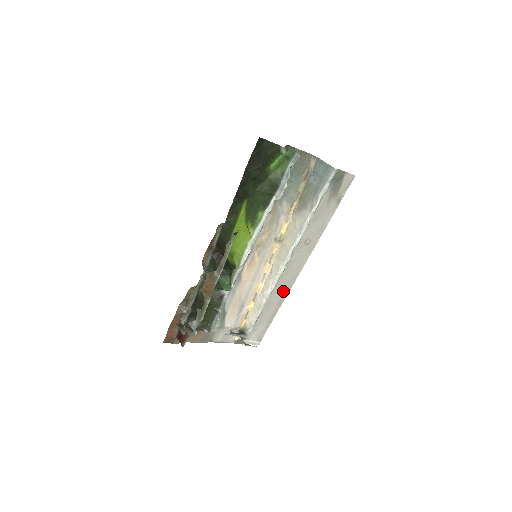
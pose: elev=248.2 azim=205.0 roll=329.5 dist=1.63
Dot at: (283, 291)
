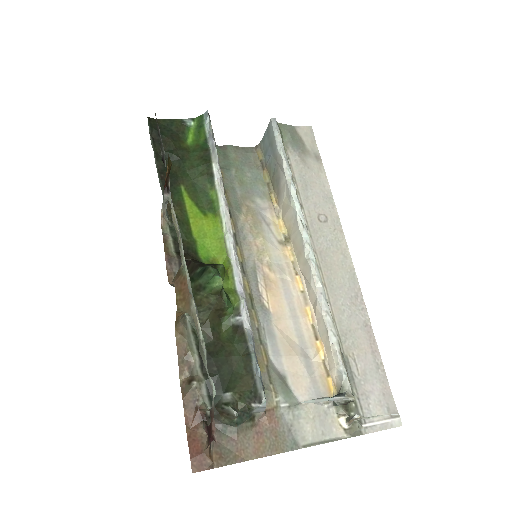
Dot at: (353, 304)
